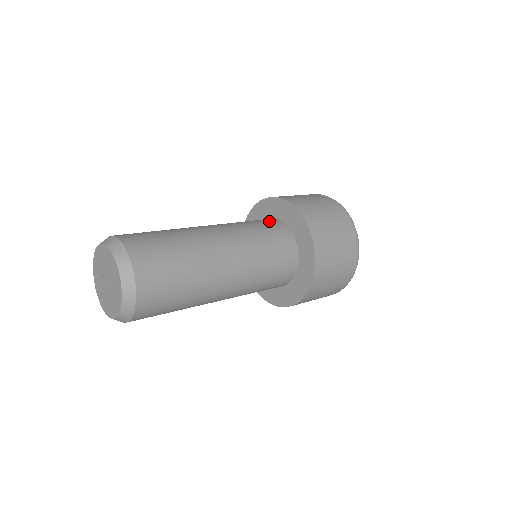
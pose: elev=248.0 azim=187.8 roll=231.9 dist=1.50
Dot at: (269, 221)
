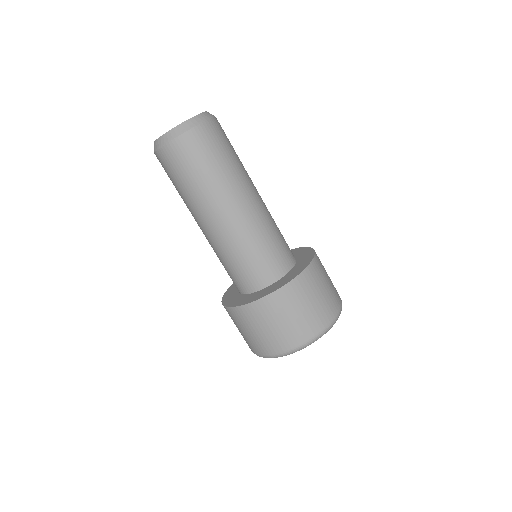
Dot at: occluded
